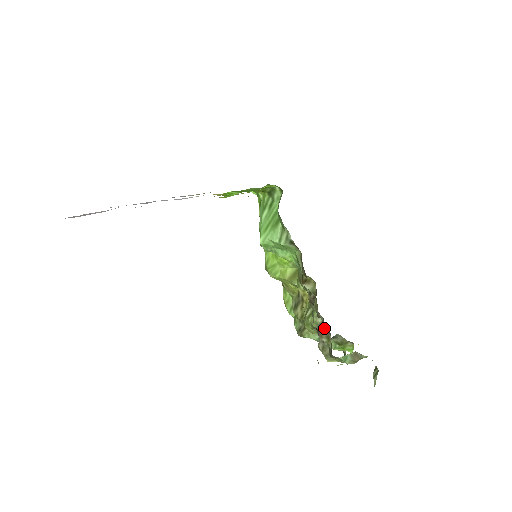
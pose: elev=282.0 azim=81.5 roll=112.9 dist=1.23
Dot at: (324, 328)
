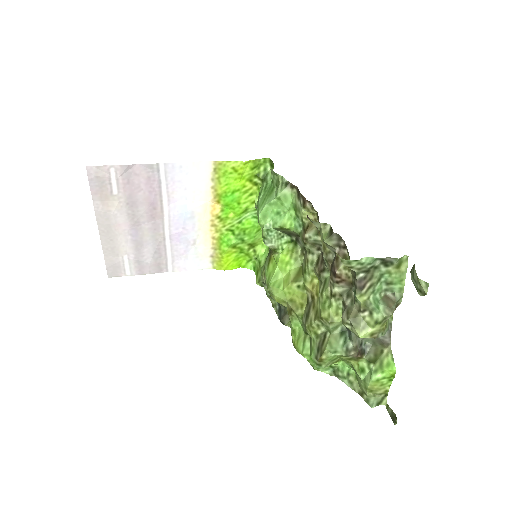
Dot at: (337, 251)
